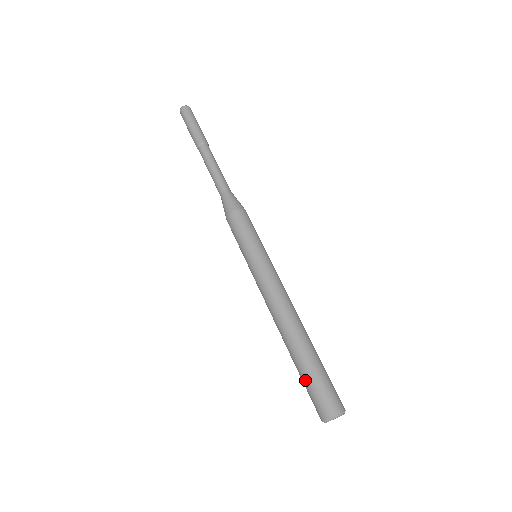
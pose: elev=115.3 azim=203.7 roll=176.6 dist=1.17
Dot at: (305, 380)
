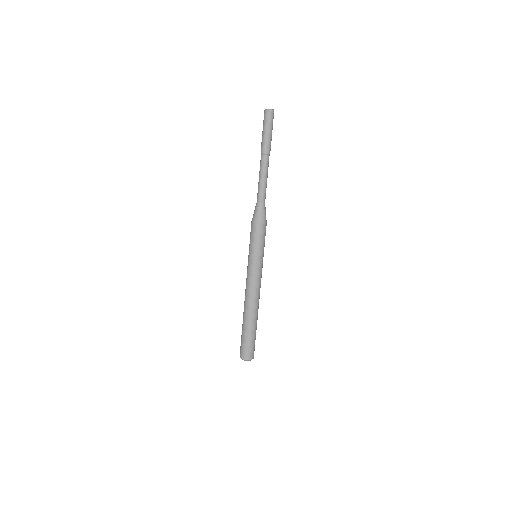
Dot at: (245, 338)
